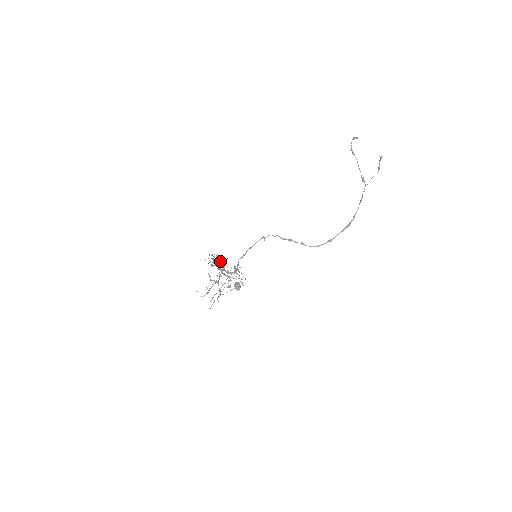
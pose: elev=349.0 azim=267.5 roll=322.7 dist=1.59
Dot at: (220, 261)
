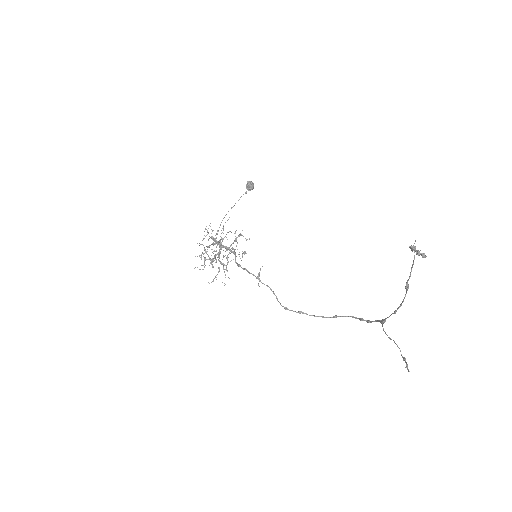
Dot at: occluded
